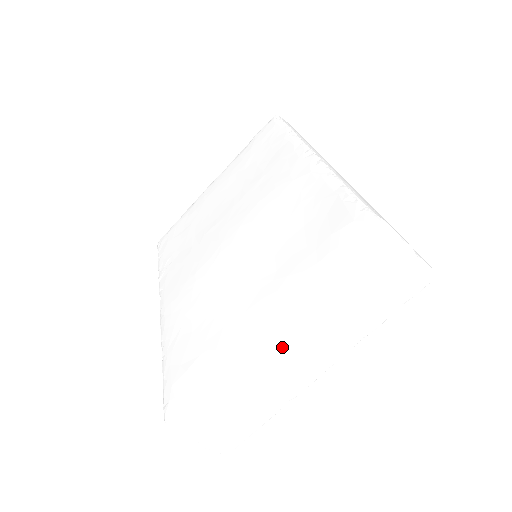
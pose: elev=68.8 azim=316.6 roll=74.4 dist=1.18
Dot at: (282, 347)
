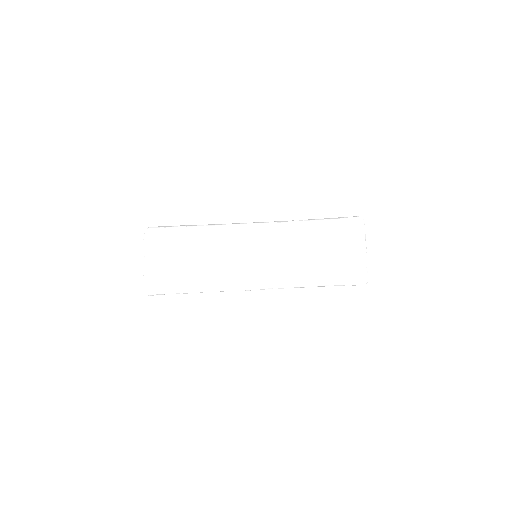
Dot at: (255, 241)
